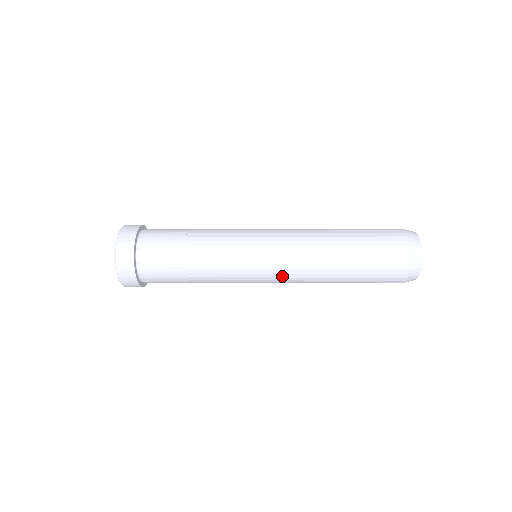
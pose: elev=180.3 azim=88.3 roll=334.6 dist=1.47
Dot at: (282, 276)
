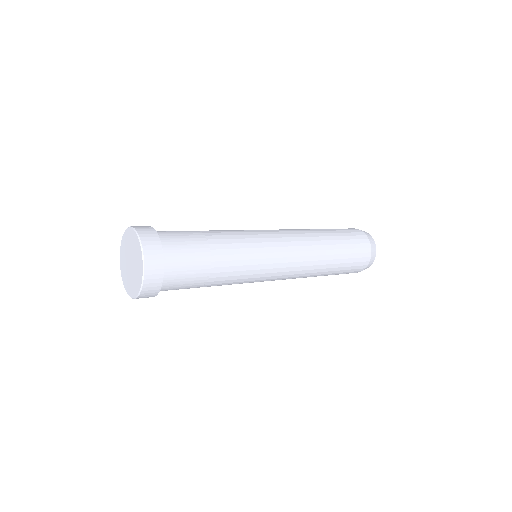
Dot at: occluded
